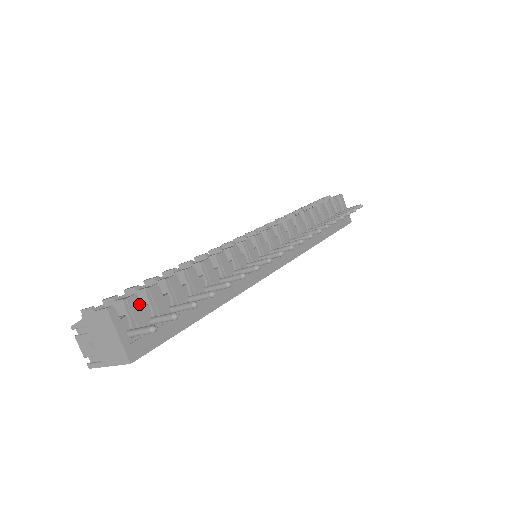
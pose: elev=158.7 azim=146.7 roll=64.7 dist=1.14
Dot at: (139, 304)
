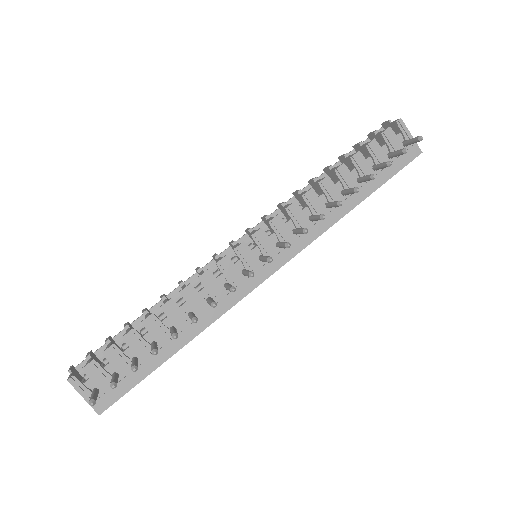
Dot at: (98, 367)
